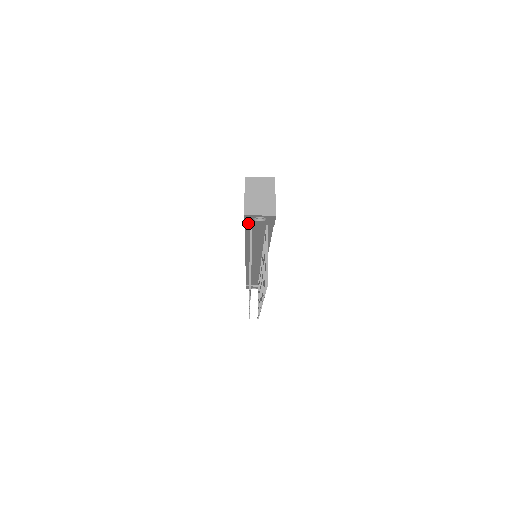
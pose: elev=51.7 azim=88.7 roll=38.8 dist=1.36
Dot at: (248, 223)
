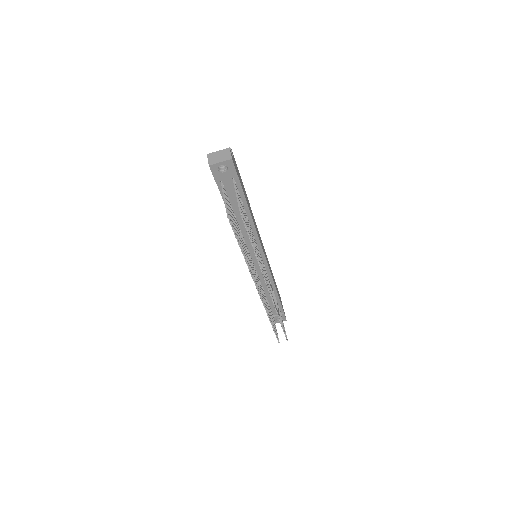
Dot at: (217, 179)
